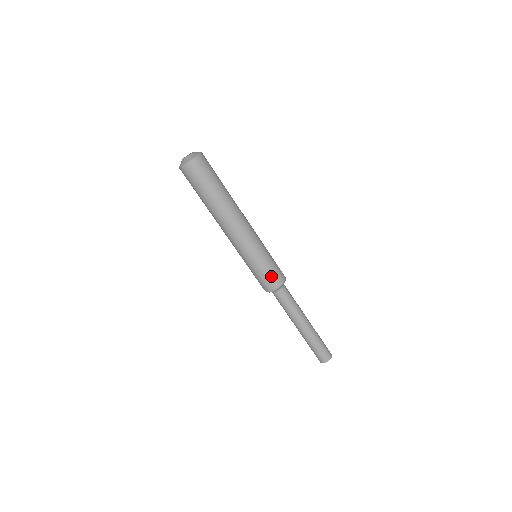
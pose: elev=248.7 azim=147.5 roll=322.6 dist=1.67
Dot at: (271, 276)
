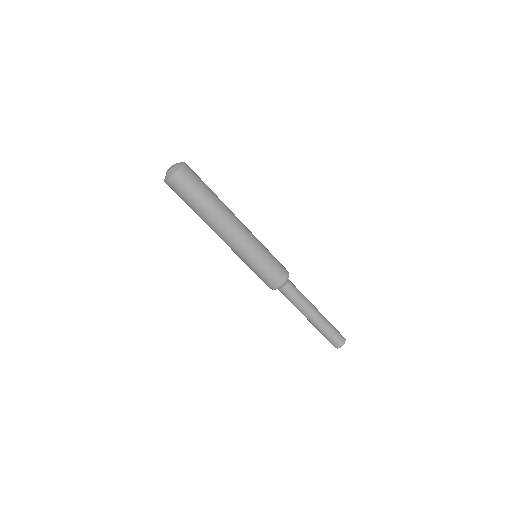
Dot at: (264, 280)
